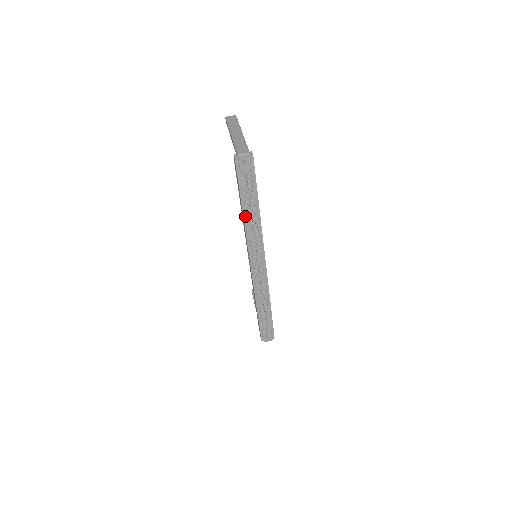
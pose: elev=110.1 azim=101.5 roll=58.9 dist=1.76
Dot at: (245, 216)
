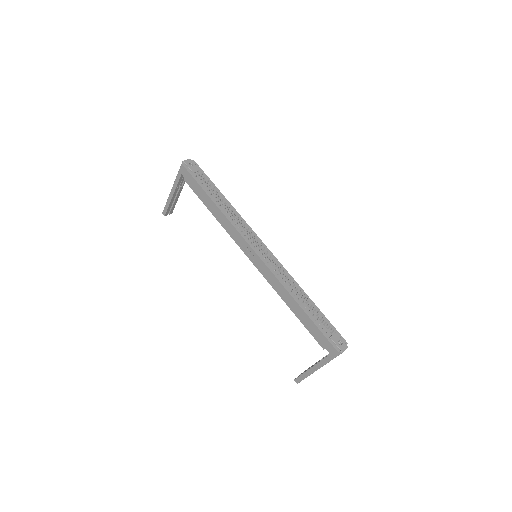
Dot at: (219, 207)
